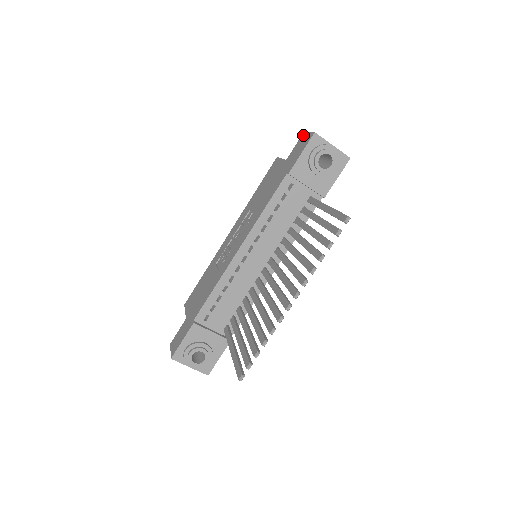
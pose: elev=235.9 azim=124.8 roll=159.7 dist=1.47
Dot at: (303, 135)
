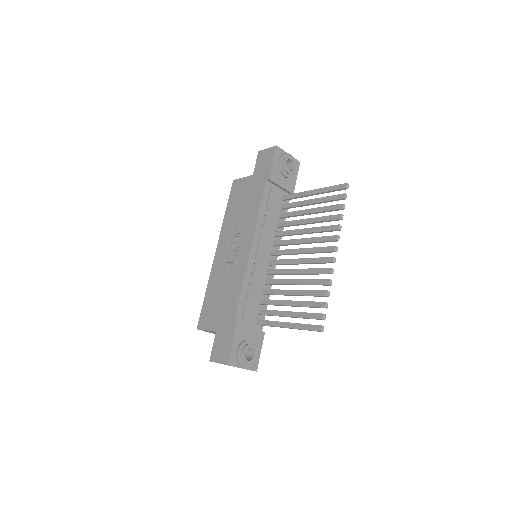
Dot at: (260, 153)
